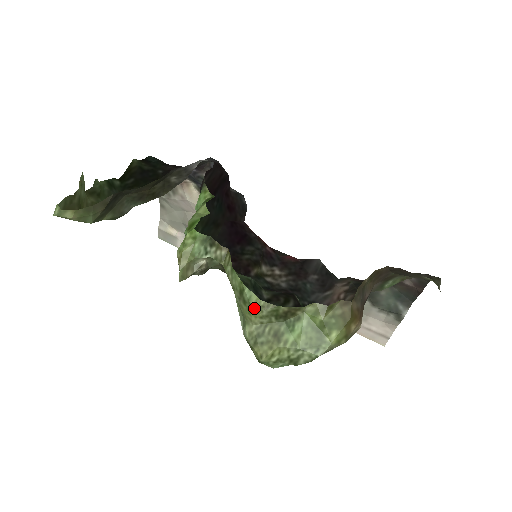
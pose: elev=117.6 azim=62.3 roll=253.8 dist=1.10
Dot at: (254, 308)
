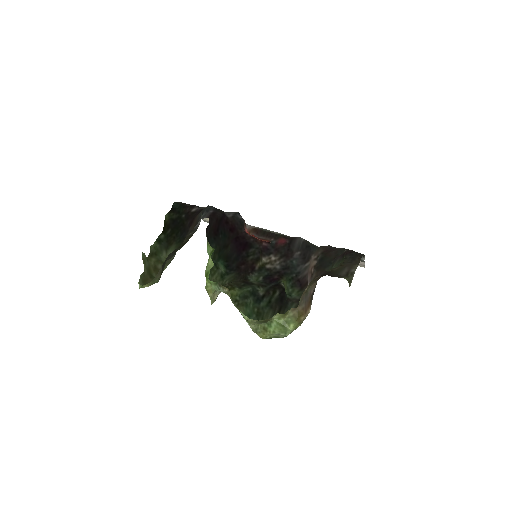
Dot at: (248, 321)
